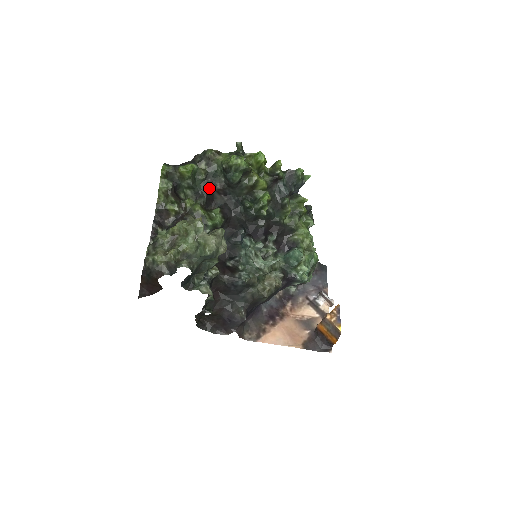
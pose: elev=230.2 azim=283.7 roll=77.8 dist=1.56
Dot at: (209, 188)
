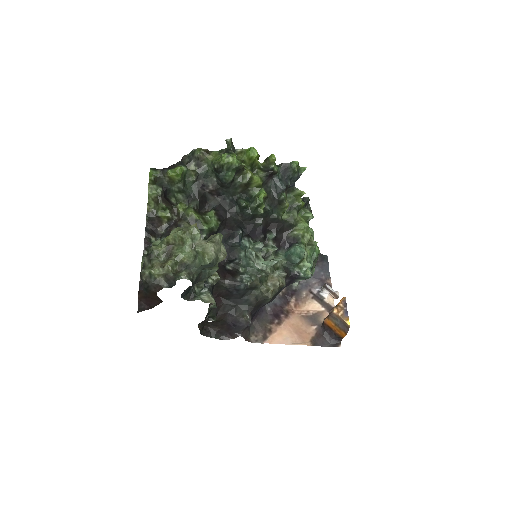
Dot at: (201, 190)
